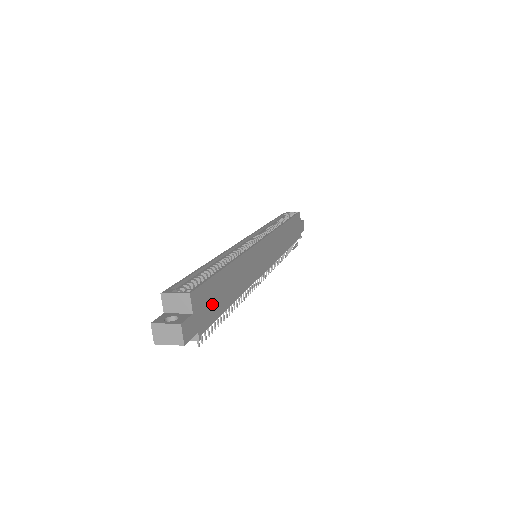
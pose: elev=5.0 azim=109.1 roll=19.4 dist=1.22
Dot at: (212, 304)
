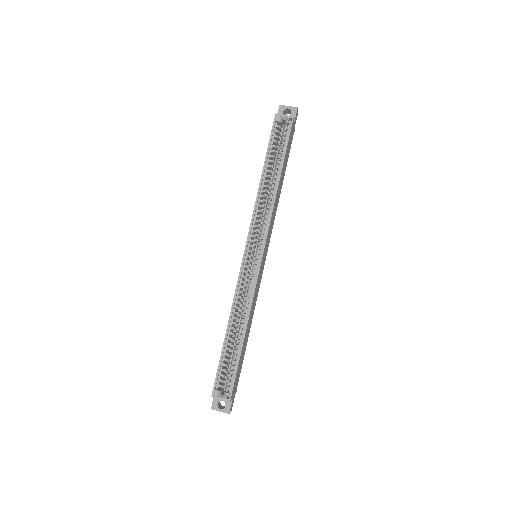
Dot at: (239, 372)
